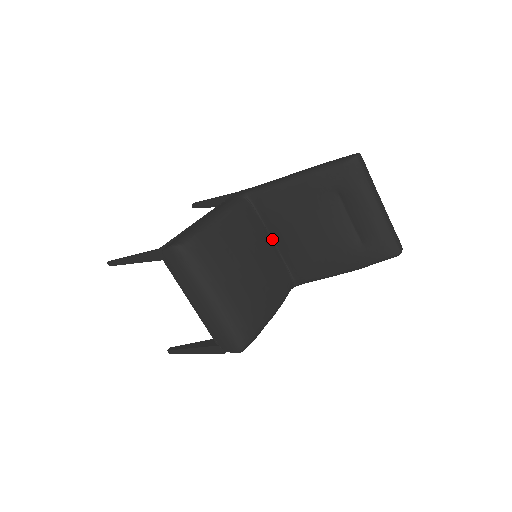
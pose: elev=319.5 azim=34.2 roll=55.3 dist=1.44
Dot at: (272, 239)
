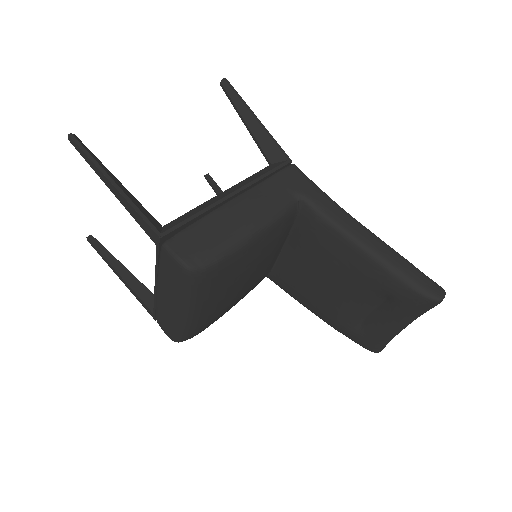
Dot at: (284, 244)
